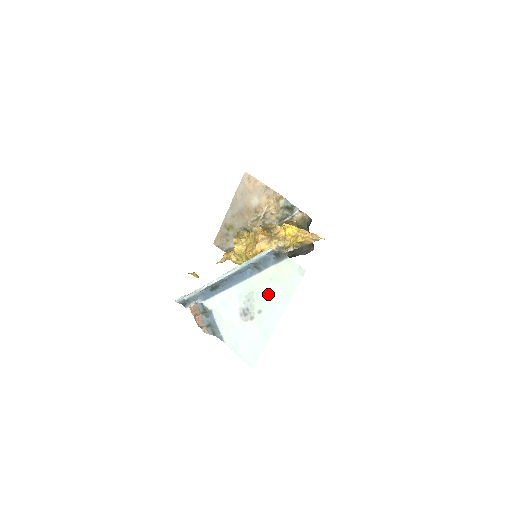
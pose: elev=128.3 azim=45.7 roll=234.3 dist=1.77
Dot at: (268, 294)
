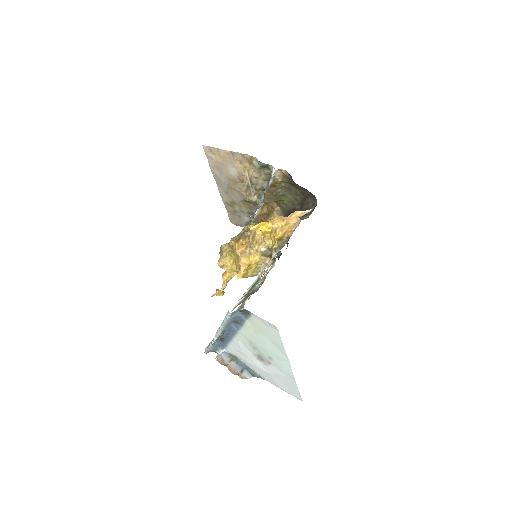
Dot at: (264, 345)
